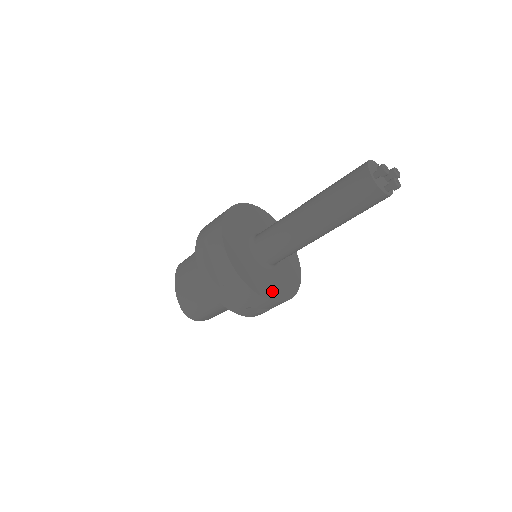
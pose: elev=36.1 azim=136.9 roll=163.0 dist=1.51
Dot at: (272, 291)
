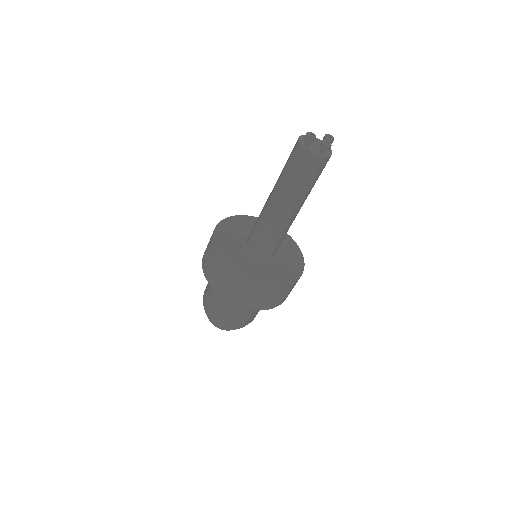
Dot at: (268, 279)
